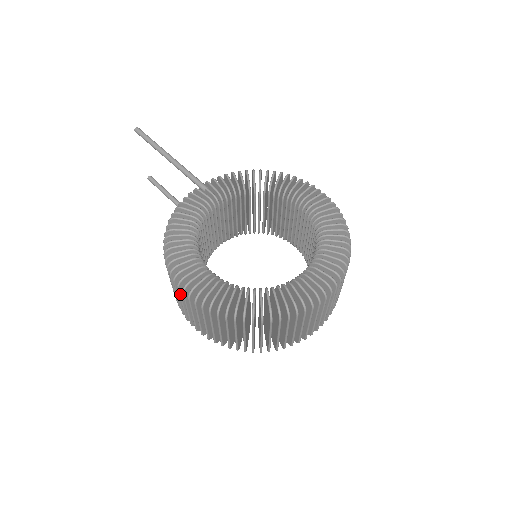
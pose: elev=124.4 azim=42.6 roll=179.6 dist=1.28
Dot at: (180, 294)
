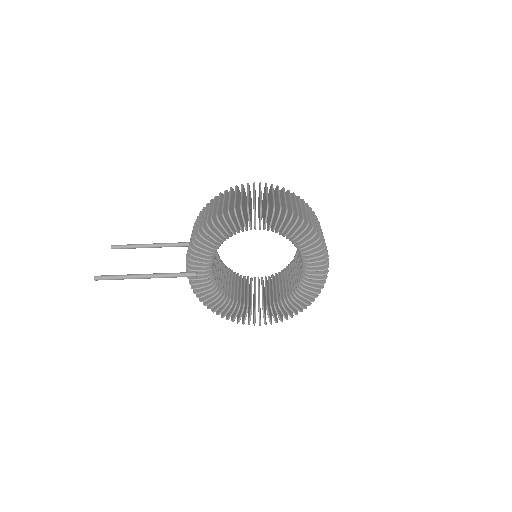
Dot at: occluded
